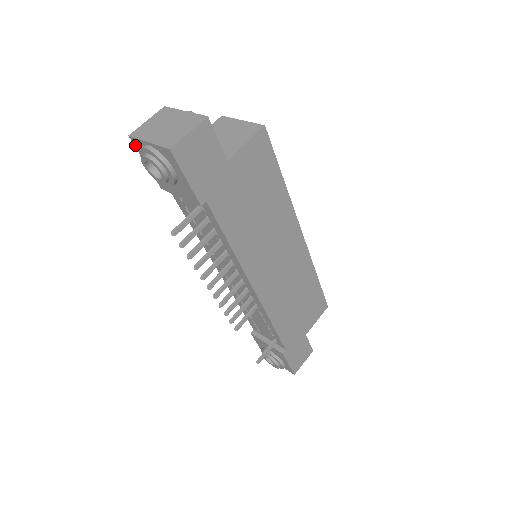
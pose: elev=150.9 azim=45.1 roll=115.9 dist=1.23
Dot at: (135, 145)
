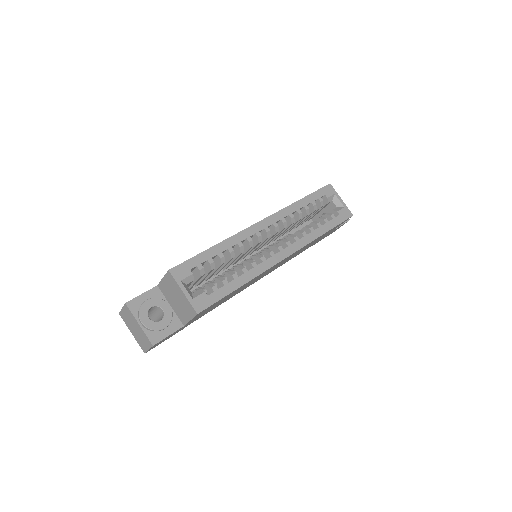
Dot at: occluded
